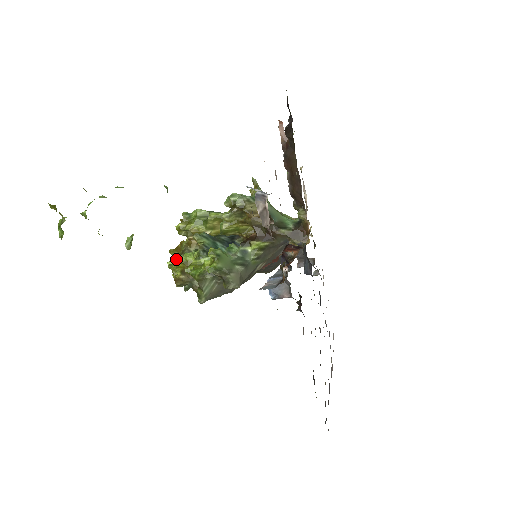
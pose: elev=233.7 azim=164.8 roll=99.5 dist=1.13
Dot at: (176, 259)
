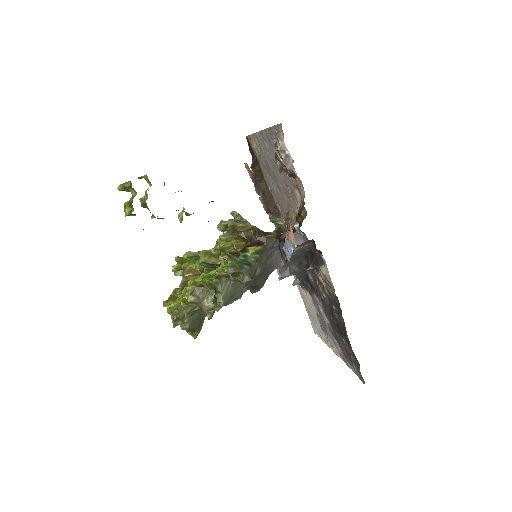
Dot at: occluded
